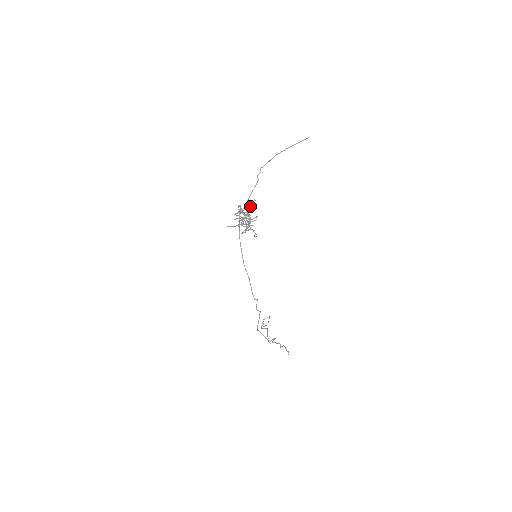
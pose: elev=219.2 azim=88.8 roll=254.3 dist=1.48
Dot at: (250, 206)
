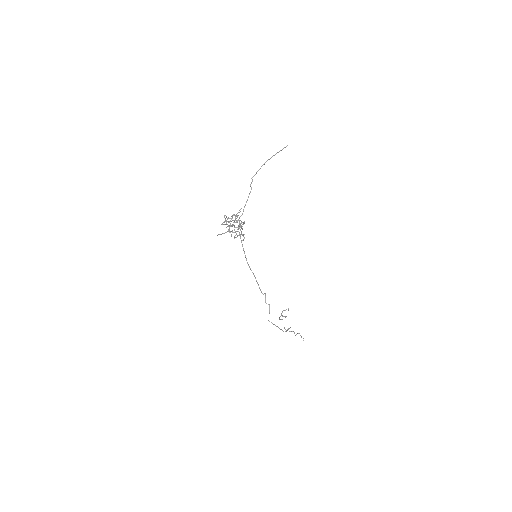
Dot at: (236, 215)
